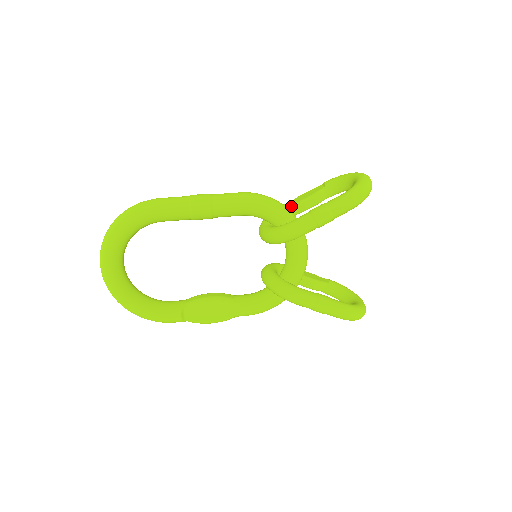
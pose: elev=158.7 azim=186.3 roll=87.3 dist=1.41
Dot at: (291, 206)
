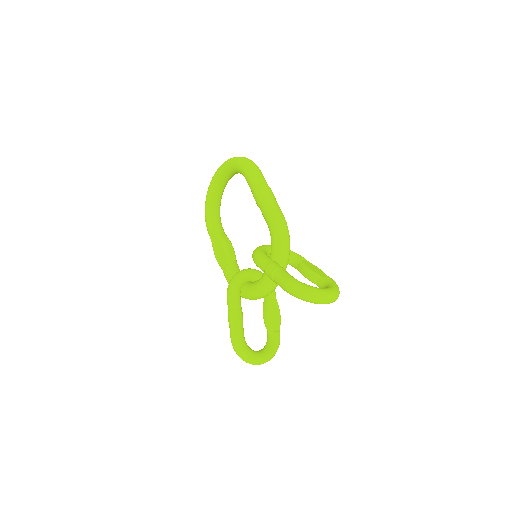
Dot at: (301, 261)
